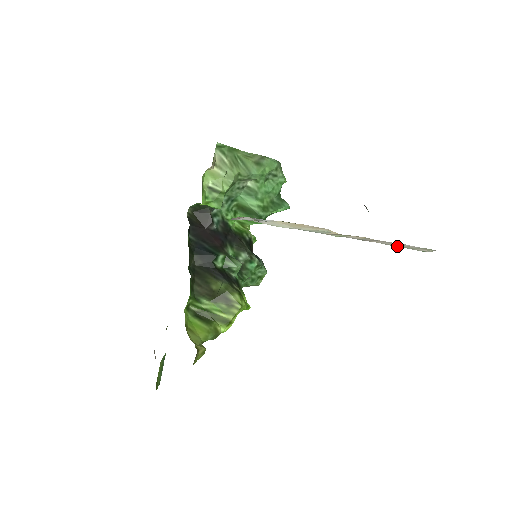
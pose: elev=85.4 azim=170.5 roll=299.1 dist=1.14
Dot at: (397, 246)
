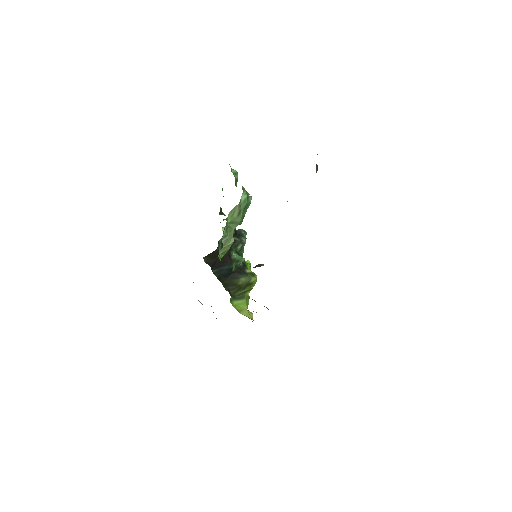
Dot at: occluded
